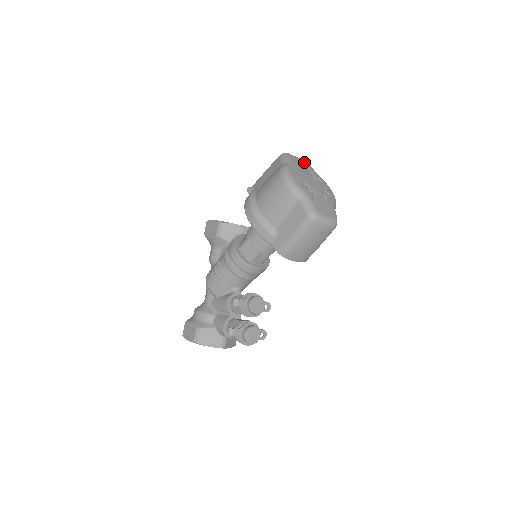
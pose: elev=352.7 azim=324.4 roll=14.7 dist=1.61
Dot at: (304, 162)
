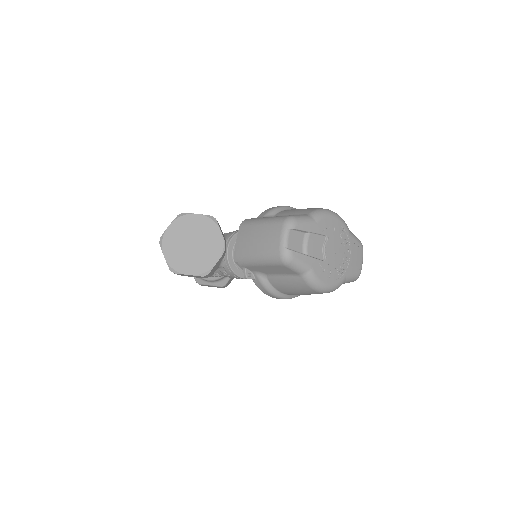
Dot at: (298, 231)
